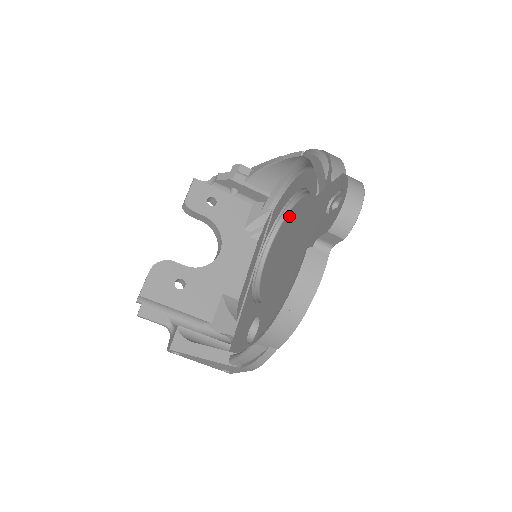
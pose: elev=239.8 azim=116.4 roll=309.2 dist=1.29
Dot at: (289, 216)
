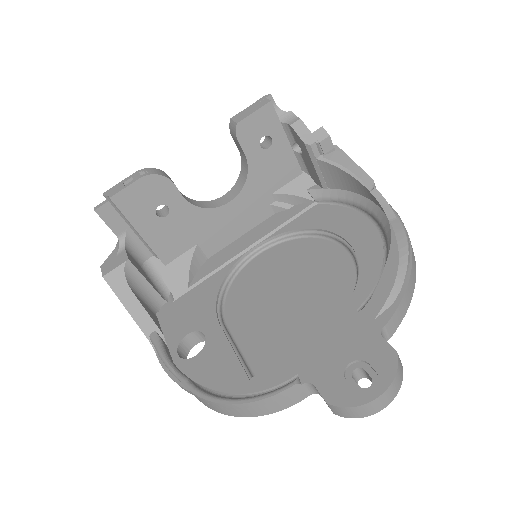
Dot at: (321, 246)
